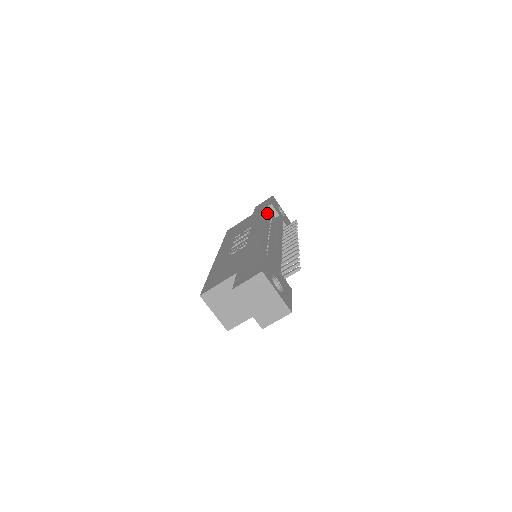
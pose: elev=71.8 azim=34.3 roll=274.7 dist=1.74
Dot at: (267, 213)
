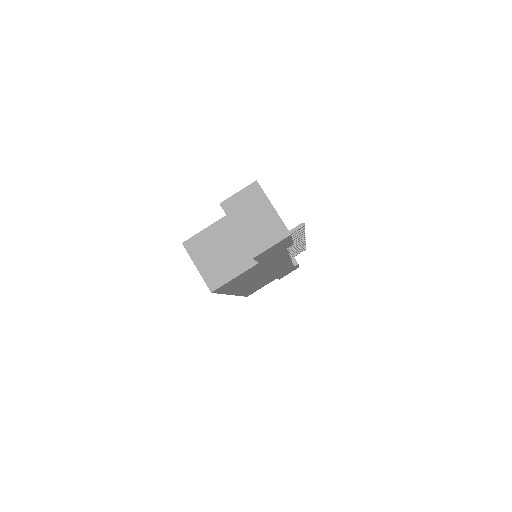
Dot at: occluded
